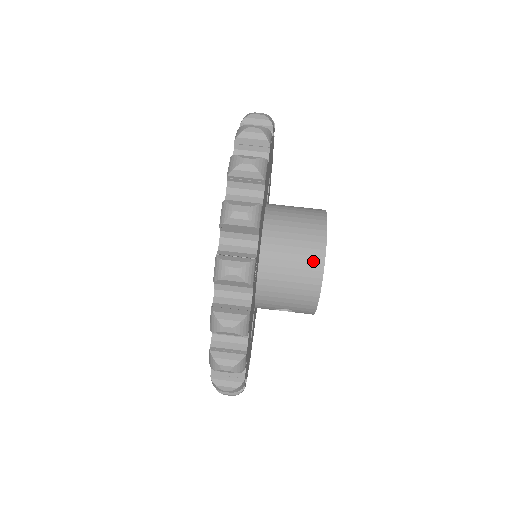
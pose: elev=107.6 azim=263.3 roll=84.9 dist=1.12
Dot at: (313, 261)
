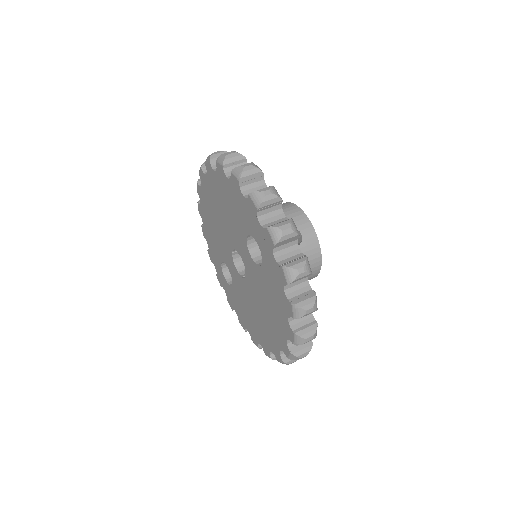
Dot at: occluded
